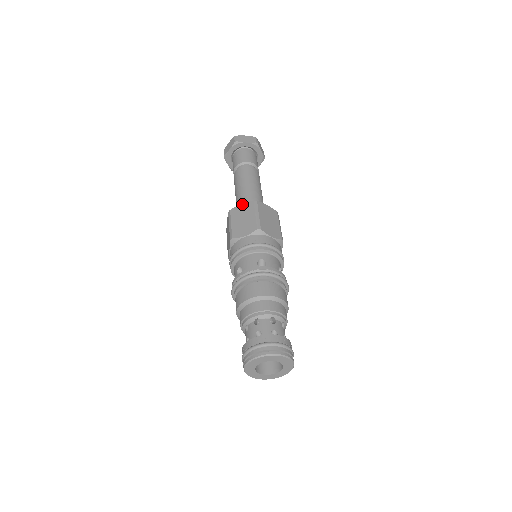
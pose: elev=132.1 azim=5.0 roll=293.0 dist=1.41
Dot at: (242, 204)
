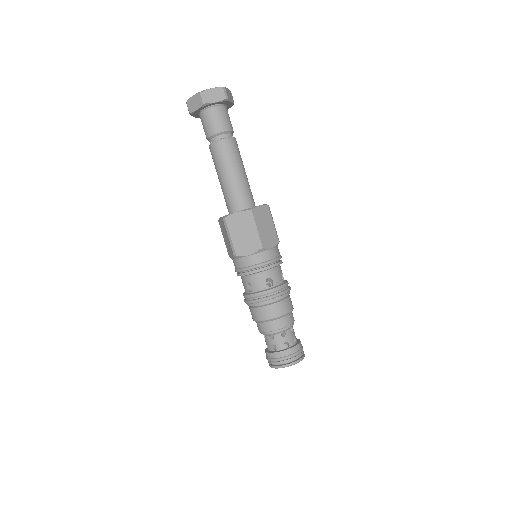
Dot at: (220, 219)
